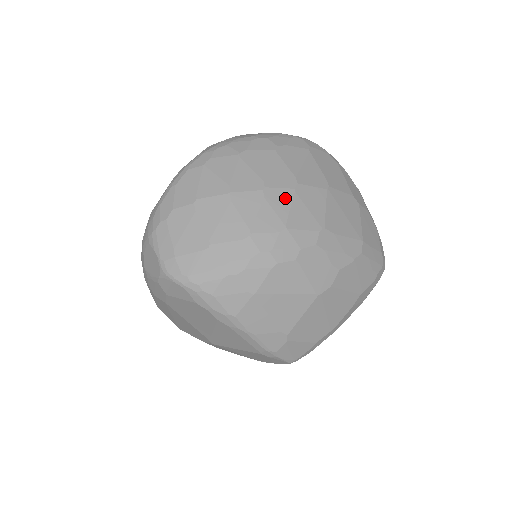
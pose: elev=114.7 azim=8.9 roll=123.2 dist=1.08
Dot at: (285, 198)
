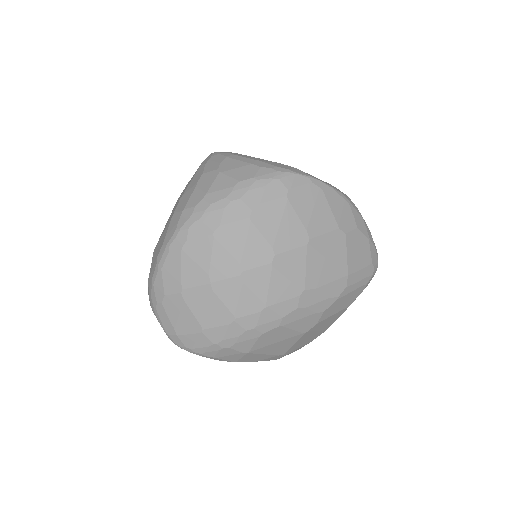
Dot at: (263, 276)
